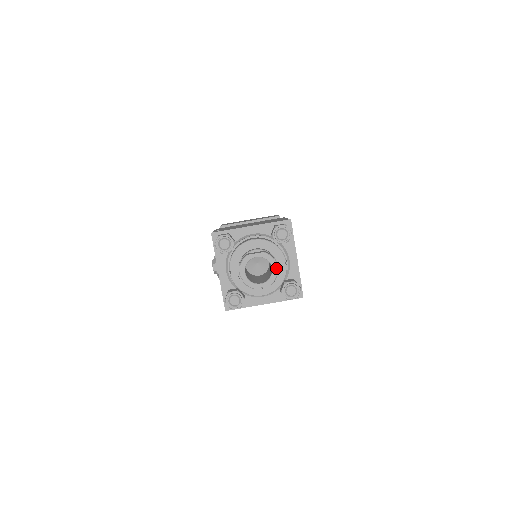
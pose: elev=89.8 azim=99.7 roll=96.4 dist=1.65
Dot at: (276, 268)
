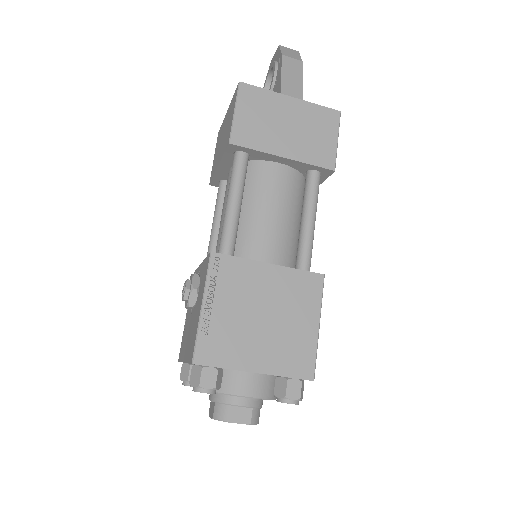
Dot at: occluded
